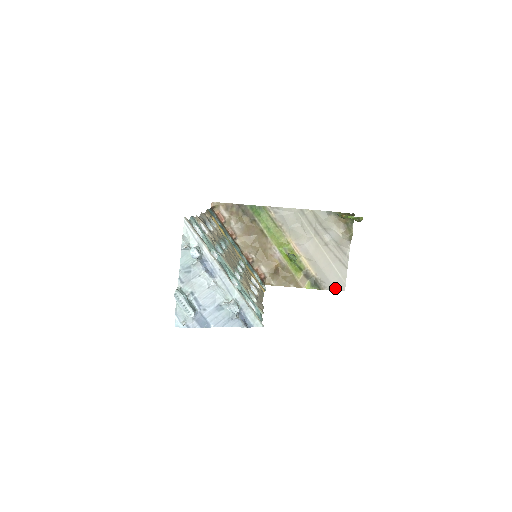
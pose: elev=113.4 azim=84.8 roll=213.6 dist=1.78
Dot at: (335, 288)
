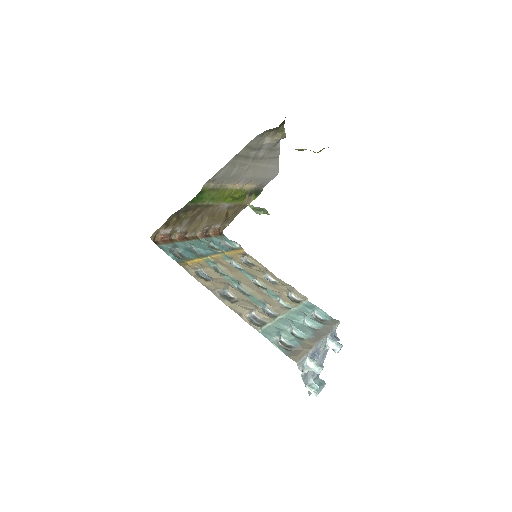
Dot at: (272, 178)
